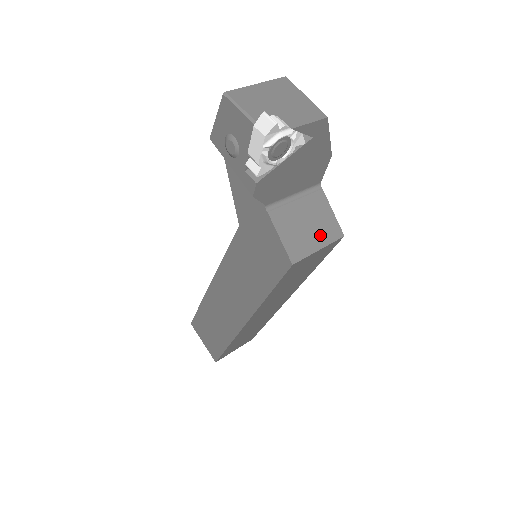
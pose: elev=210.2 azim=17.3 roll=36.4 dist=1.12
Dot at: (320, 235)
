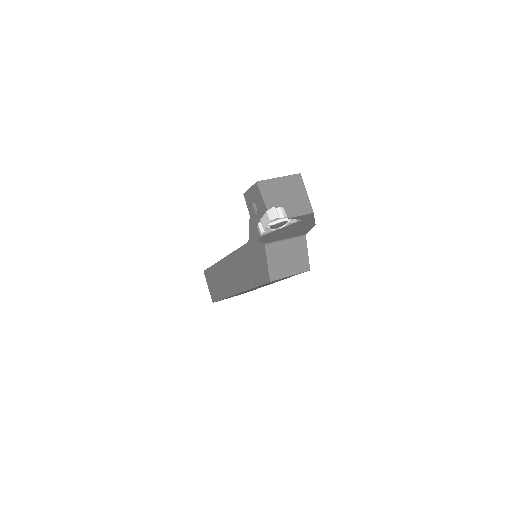
Dot at: (294, 267)
